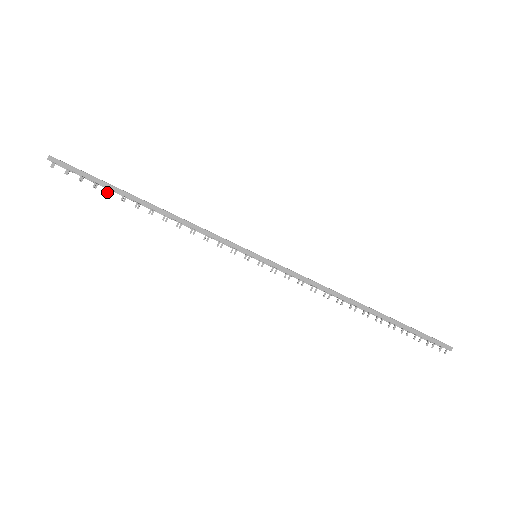
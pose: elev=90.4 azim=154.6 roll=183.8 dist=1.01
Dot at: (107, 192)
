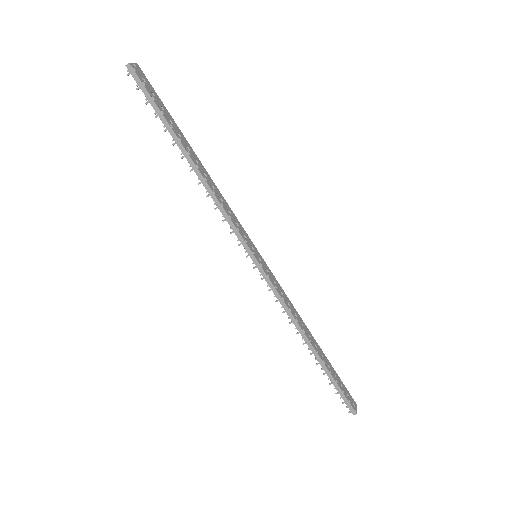
Dot at: occluded
